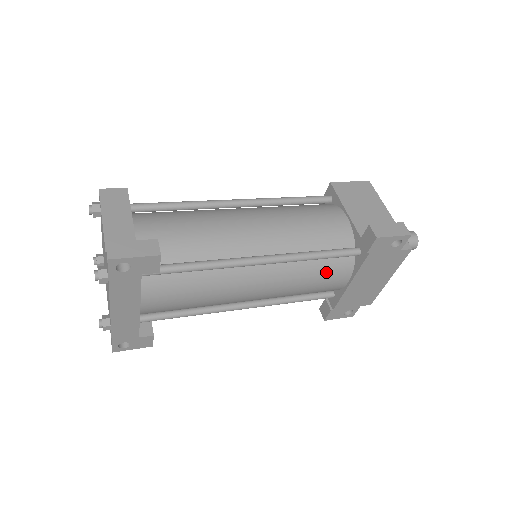
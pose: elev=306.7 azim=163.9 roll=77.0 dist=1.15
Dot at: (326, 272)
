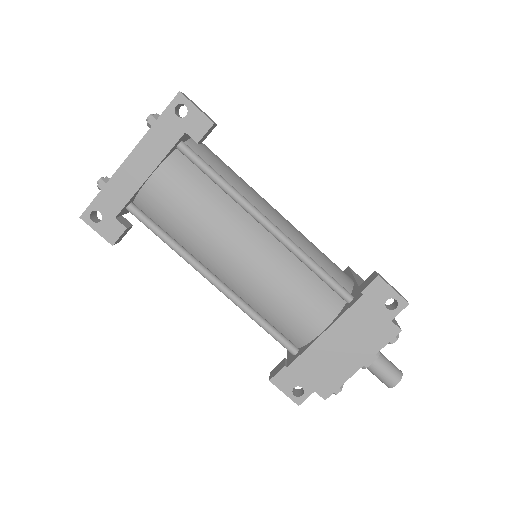
Dot at: (311, 295)
